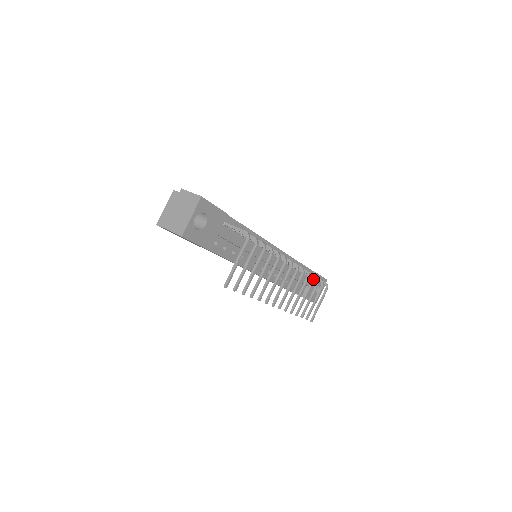
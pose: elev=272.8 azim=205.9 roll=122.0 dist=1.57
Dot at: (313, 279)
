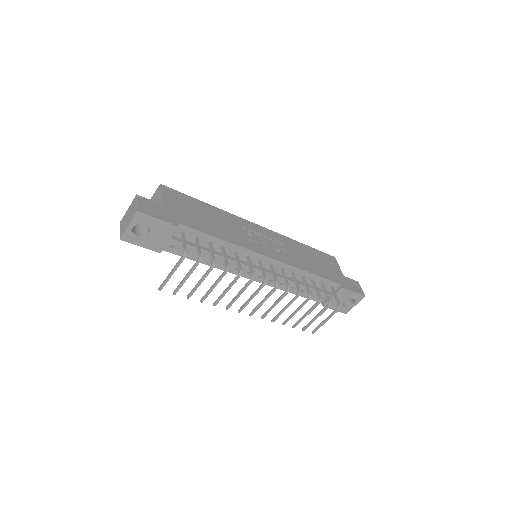
Dot at: (307, 299)
